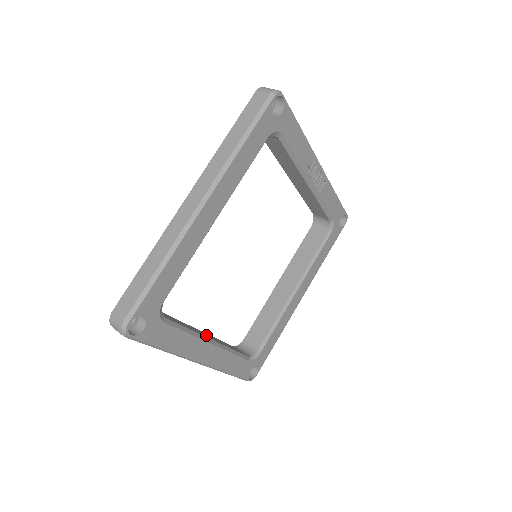
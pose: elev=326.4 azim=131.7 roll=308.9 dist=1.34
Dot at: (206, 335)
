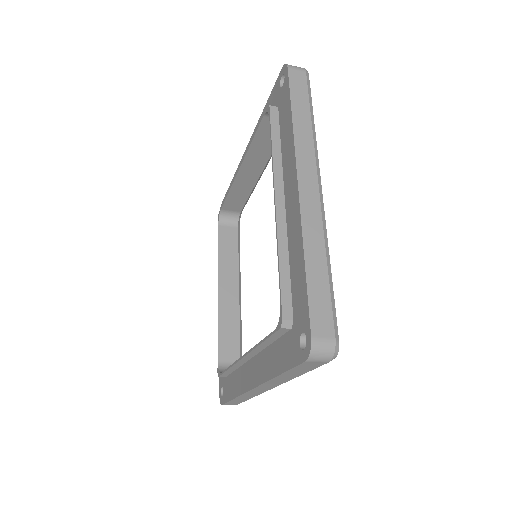
Dot at: occluded
